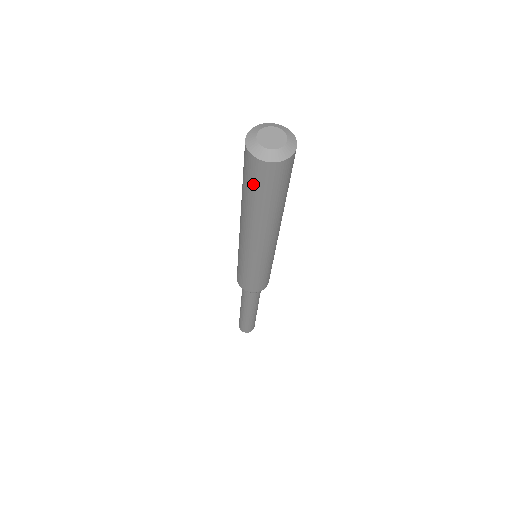
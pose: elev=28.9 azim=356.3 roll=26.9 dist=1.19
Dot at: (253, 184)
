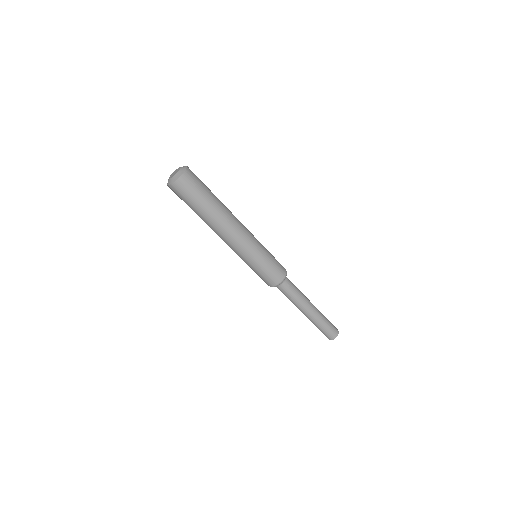
Dot at: occluded
